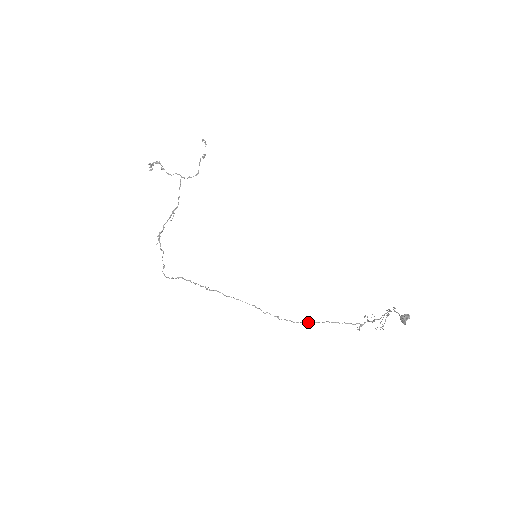
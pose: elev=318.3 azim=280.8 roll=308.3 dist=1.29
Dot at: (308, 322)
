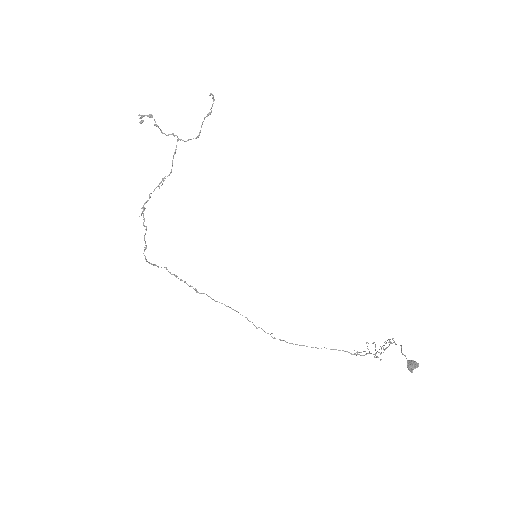
Dot at: (304, 345)
